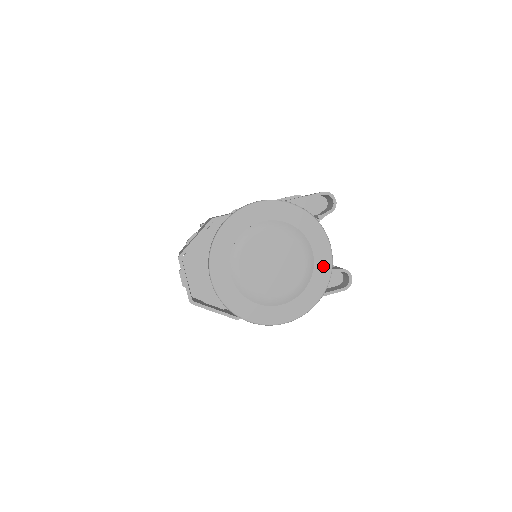
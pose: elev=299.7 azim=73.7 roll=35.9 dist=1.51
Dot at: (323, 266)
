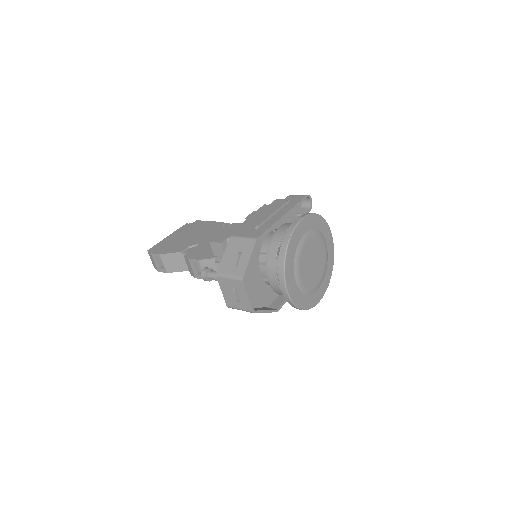
Dot at: (331, 253)
